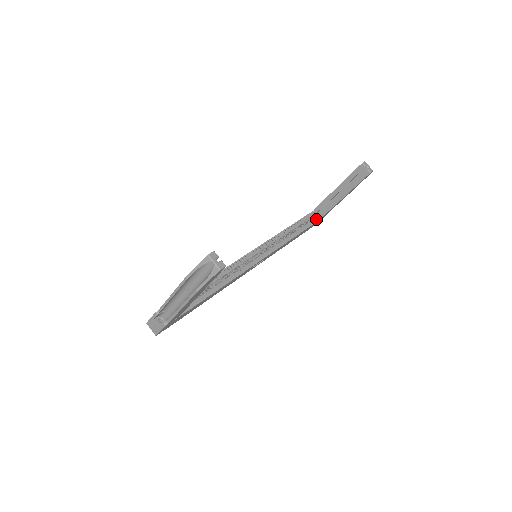
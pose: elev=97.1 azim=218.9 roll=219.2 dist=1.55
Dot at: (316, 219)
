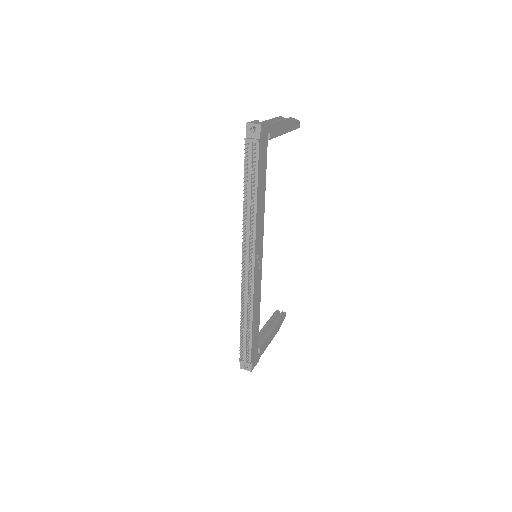
Dot at: occluded
